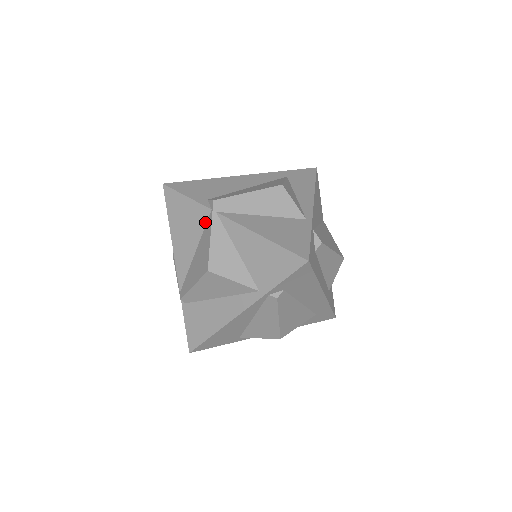
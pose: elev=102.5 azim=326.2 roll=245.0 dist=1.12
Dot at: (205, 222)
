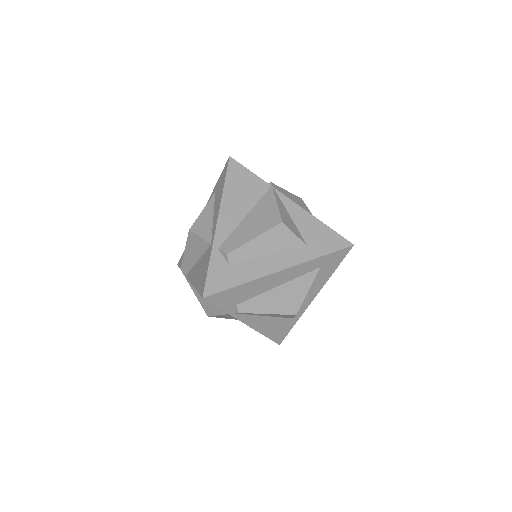
Dot at: occluded
